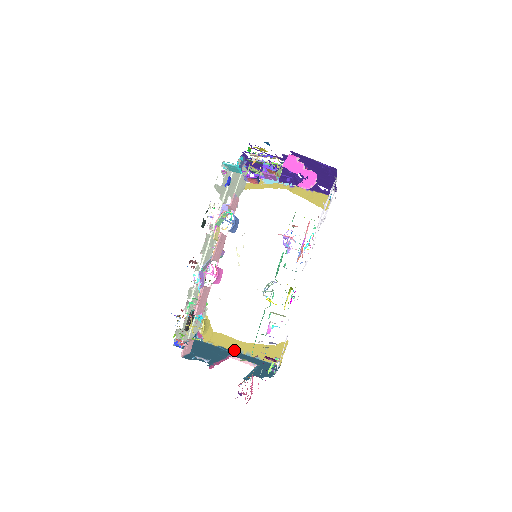
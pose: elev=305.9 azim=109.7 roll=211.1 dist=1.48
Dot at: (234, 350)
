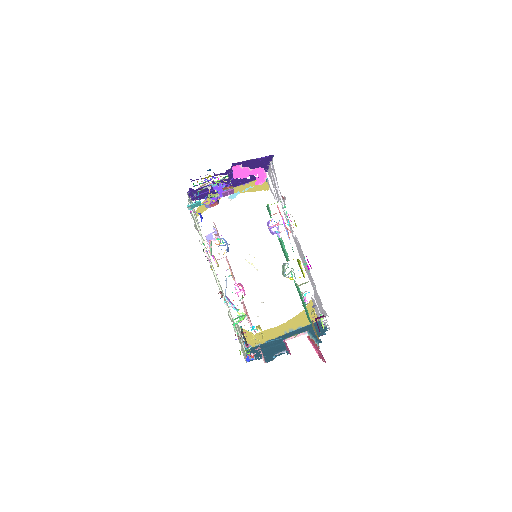
Dot at: (279, 336)
